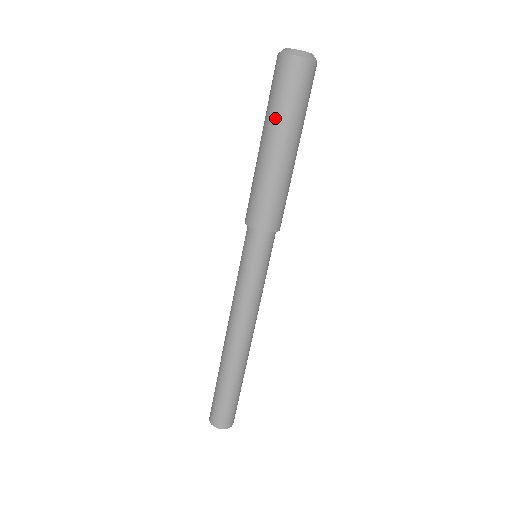
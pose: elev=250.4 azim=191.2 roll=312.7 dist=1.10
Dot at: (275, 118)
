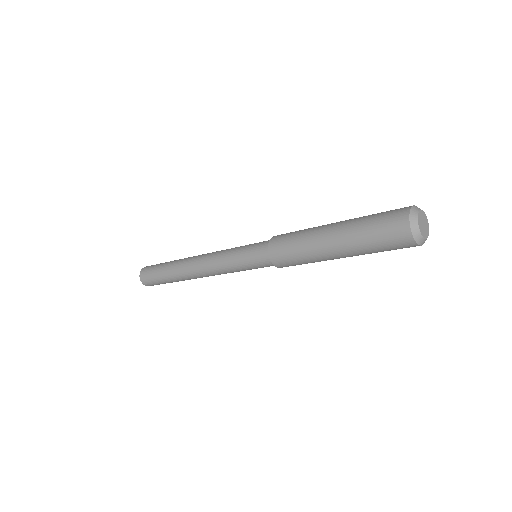
Dot at: (360, 250)
